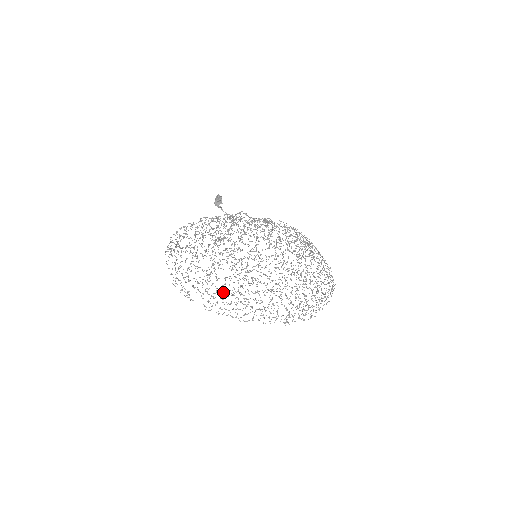
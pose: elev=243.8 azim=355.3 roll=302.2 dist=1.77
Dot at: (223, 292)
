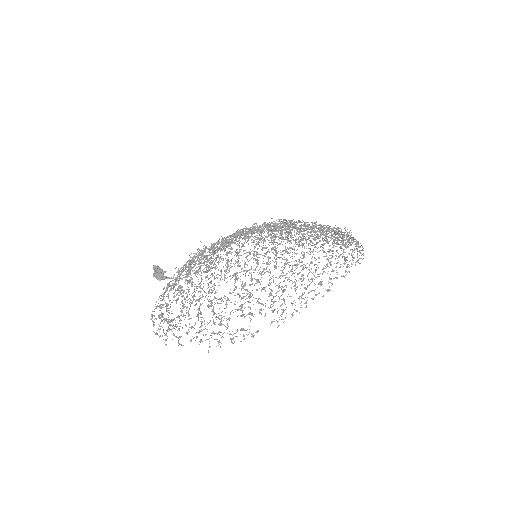
Dot at: occluded
